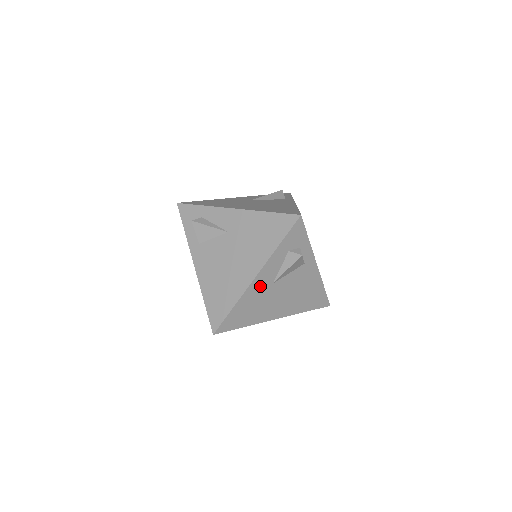
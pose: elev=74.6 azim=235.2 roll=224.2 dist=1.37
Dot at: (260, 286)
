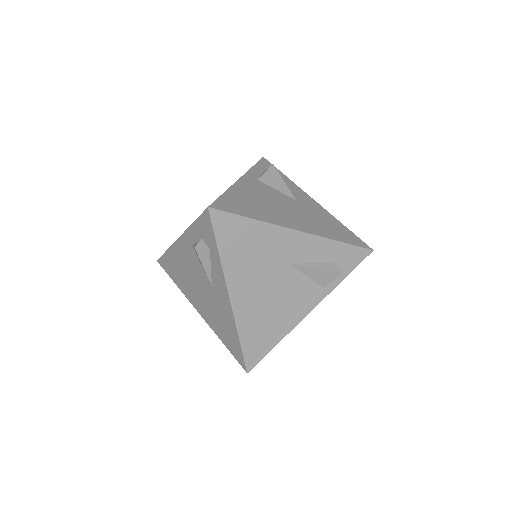
Dot at: occluded
